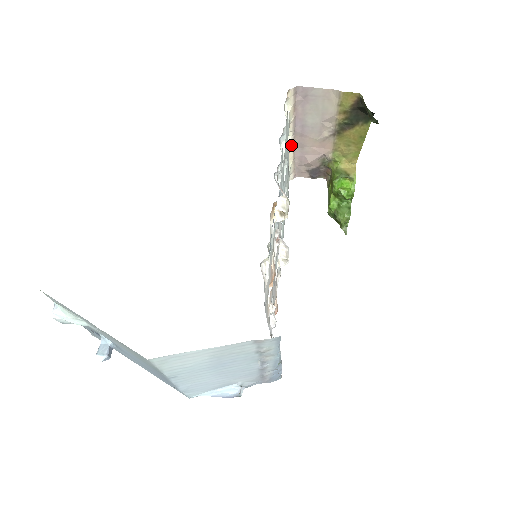
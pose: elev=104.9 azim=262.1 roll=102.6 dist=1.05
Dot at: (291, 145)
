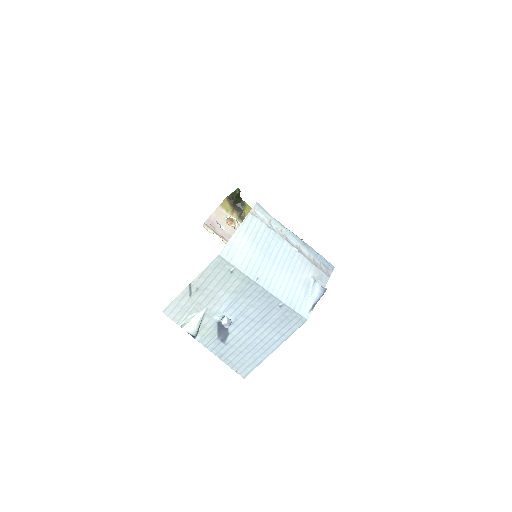
Dot at: occluded
